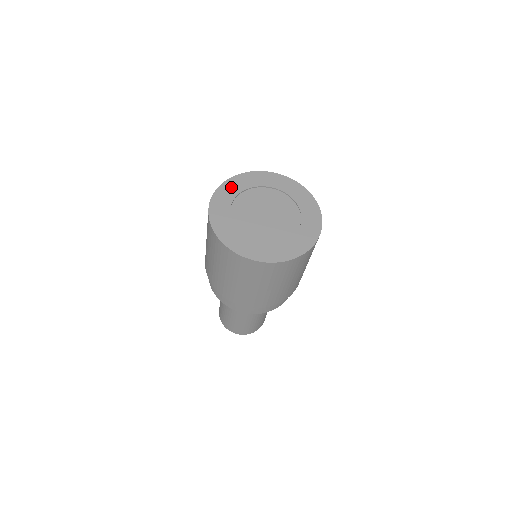
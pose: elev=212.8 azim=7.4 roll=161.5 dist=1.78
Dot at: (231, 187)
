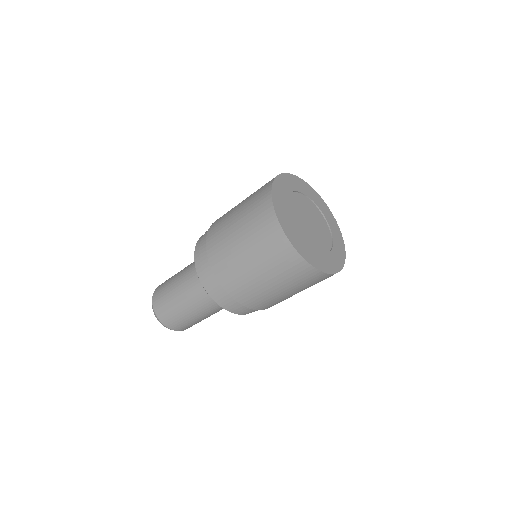
Dot at: (283, 184)
